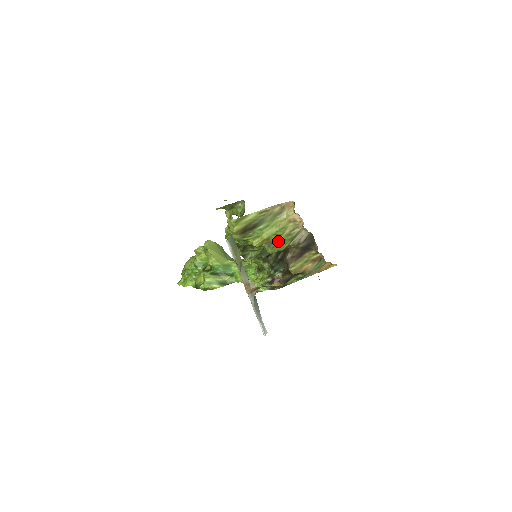
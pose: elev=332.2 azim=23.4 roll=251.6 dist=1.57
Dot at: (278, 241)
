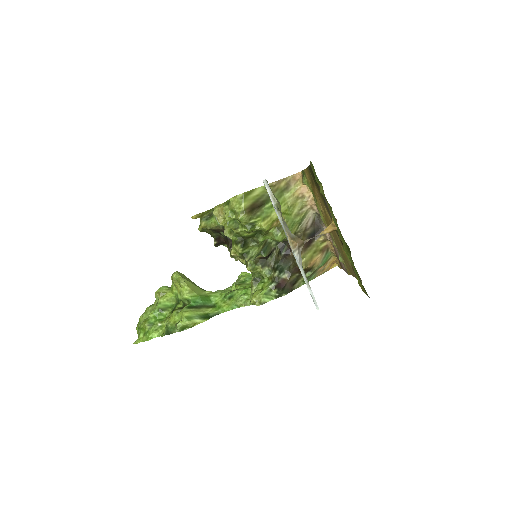
Dot at: (287, 223)
